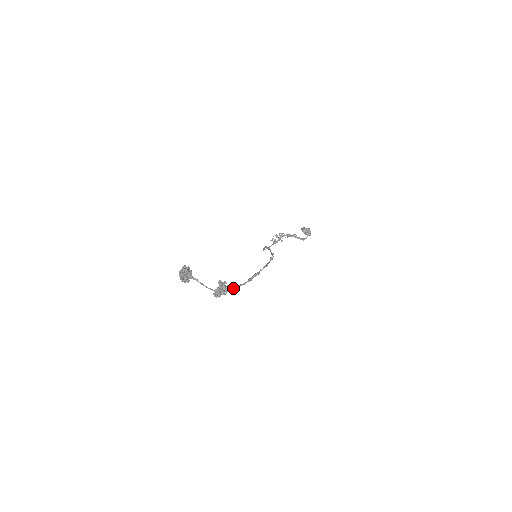
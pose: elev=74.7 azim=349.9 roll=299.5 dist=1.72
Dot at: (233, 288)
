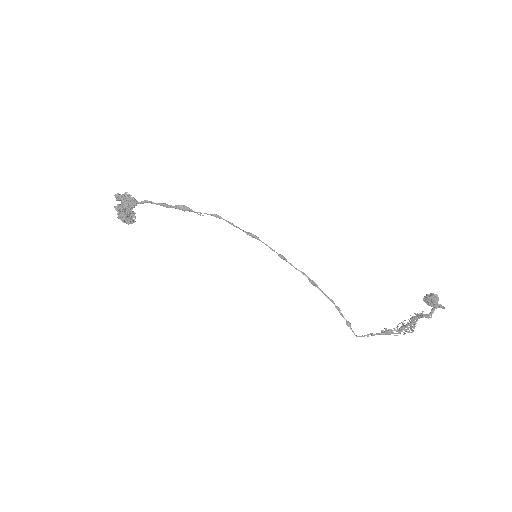
Dot at: (135, 201)
